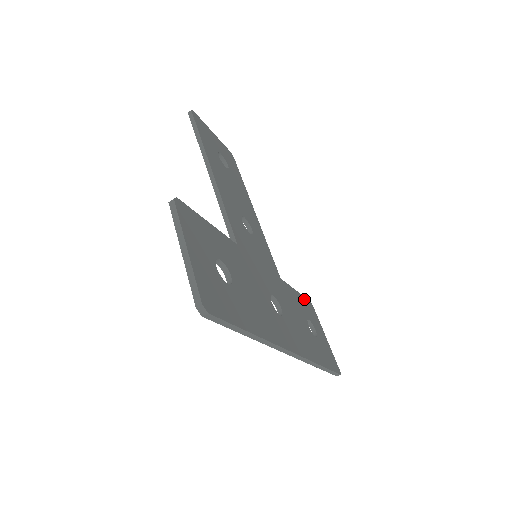
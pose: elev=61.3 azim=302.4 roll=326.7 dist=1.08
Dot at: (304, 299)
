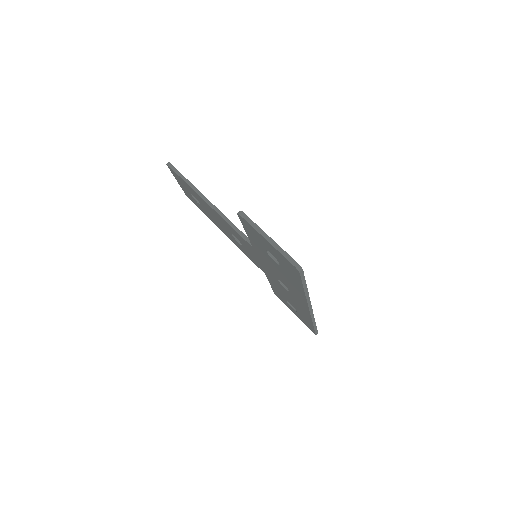
Dot at: occluded
